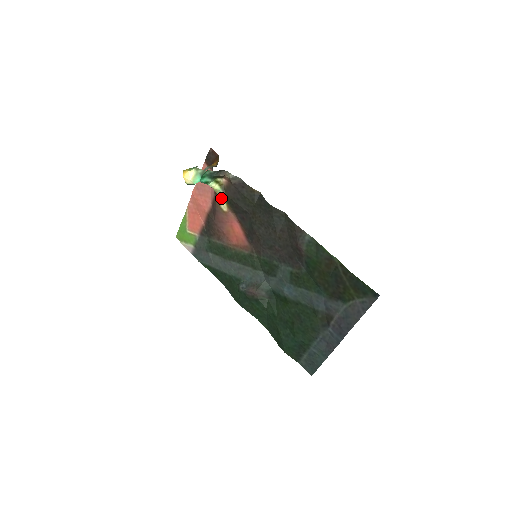
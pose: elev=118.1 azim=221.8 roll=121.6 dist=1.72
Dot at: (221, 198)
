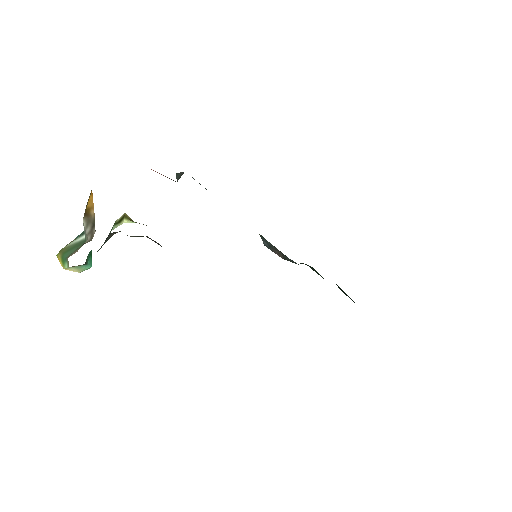
Dot at: occluded
